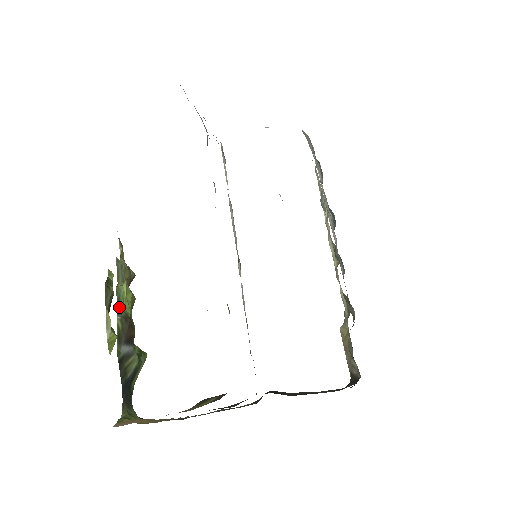
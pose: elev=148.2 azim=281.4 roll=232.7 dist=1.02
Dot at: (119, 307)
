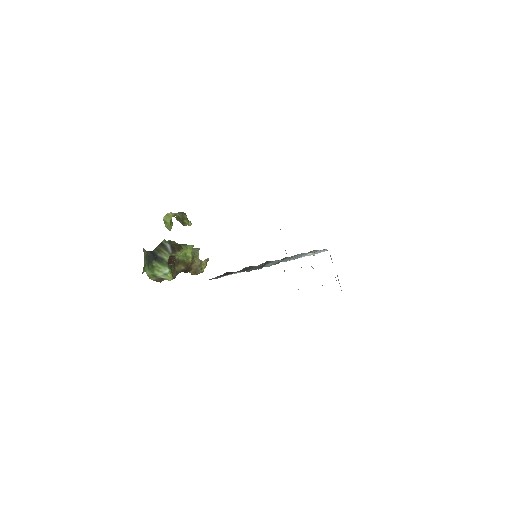
Dot at: (182, 245)
